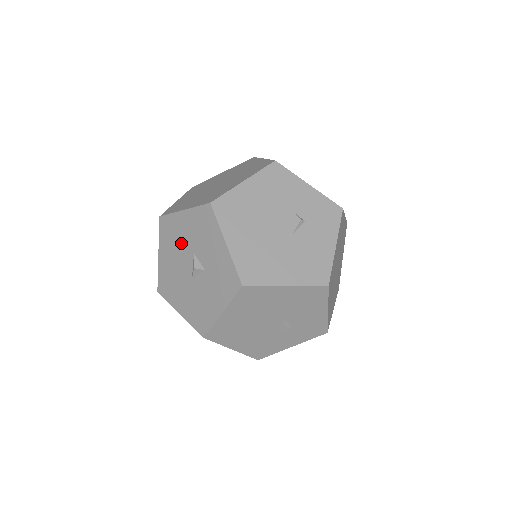
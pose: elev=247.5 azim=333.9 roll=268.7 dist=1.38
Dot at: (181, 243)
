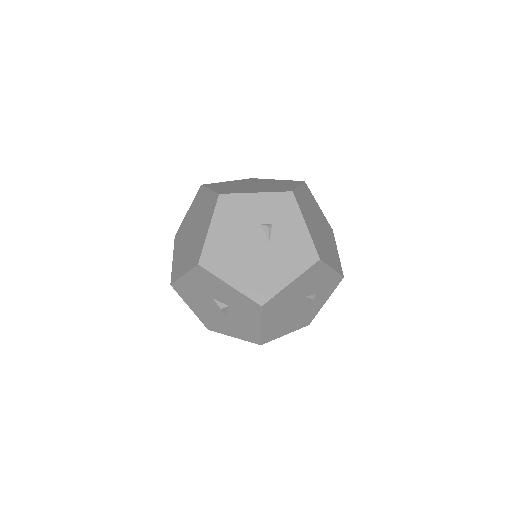
Dot at: (199, 296)
